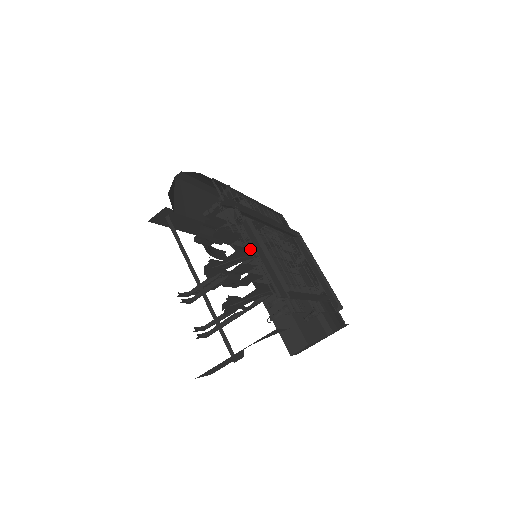
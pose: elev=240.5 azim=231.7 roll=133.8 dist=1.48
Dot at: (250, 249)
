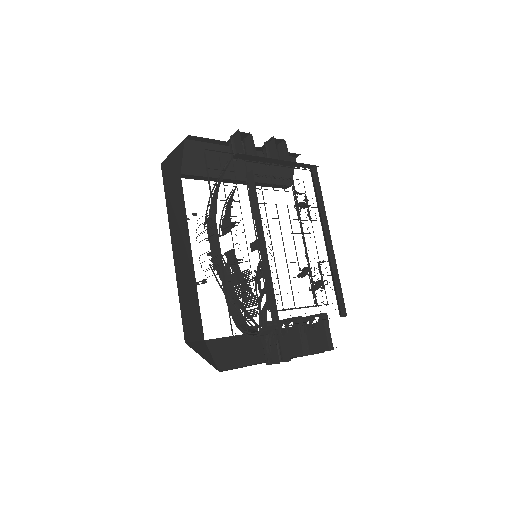
Dot at: (300, 326)
